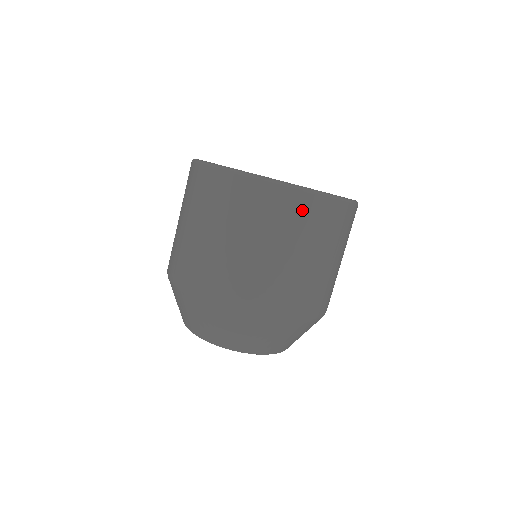
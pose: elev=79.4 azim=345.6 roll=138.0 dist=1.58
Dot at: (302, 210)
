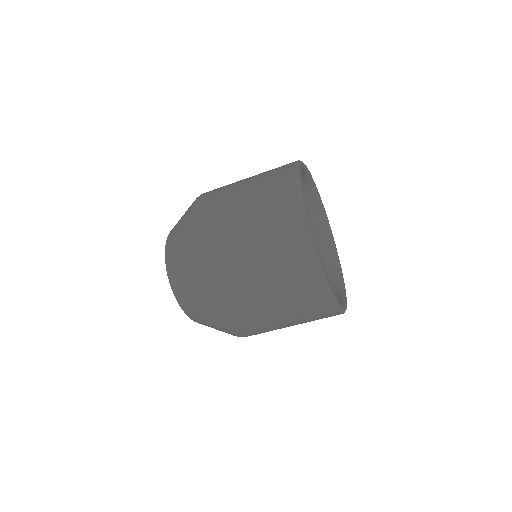
Dot at: (313, 297)
